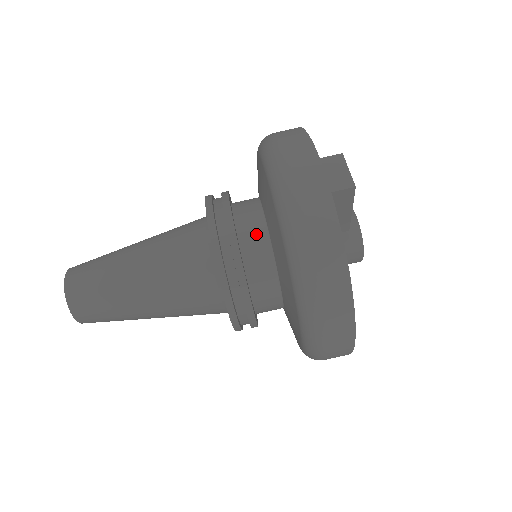
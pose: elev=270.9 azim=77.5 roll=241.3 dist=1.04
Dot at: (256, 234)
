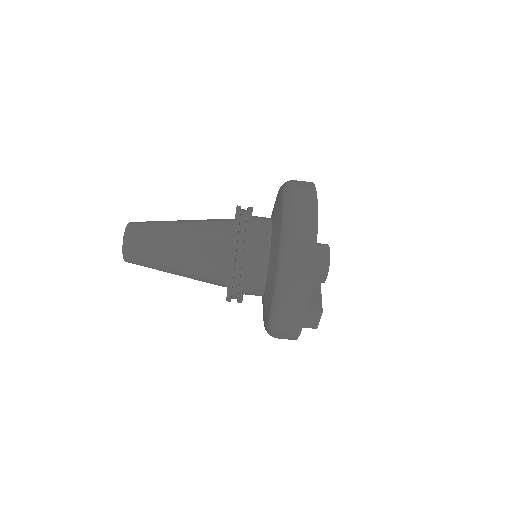
Dot at: (256, 290)
